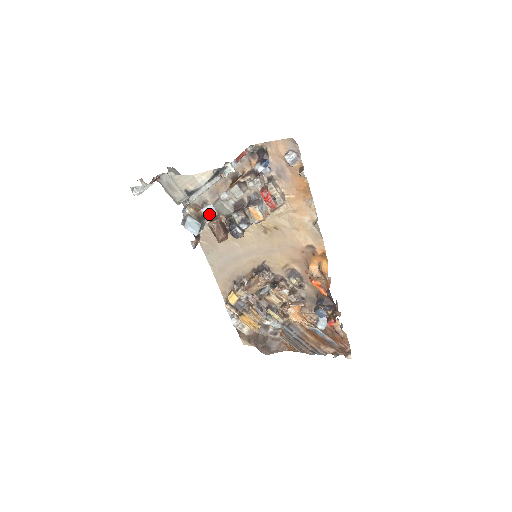
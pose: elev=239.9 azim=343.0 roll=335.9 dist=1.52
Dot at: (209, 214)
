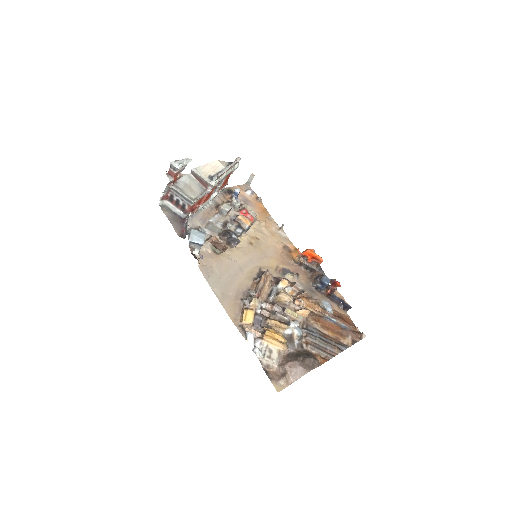
Dot at: occluded
